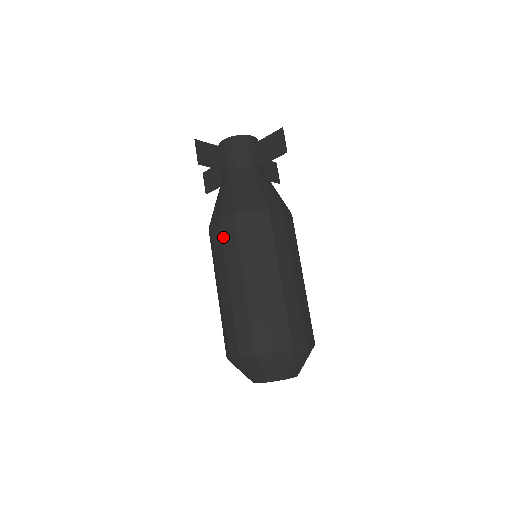
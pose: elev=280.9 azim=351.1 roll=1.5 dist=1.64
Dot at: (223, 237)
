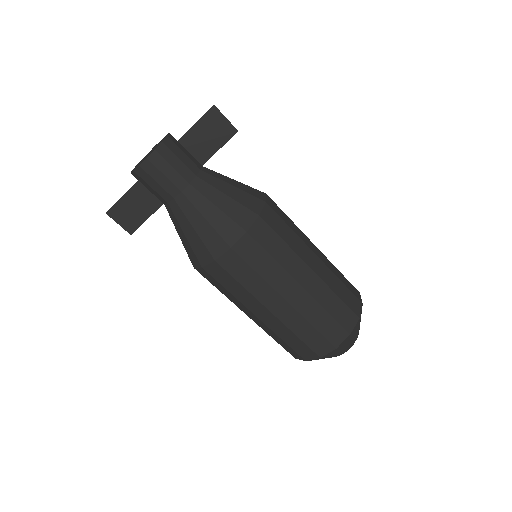
Dot at: occluded
